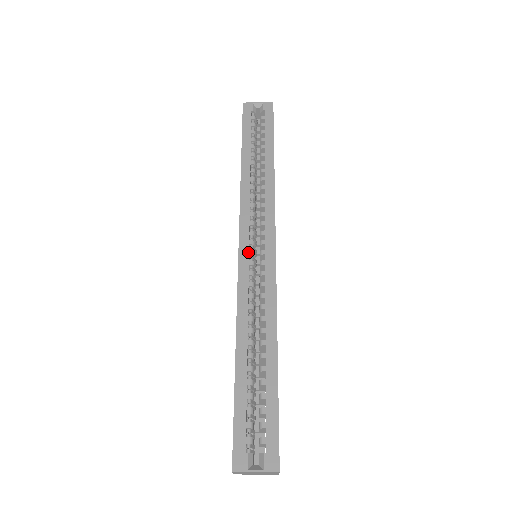
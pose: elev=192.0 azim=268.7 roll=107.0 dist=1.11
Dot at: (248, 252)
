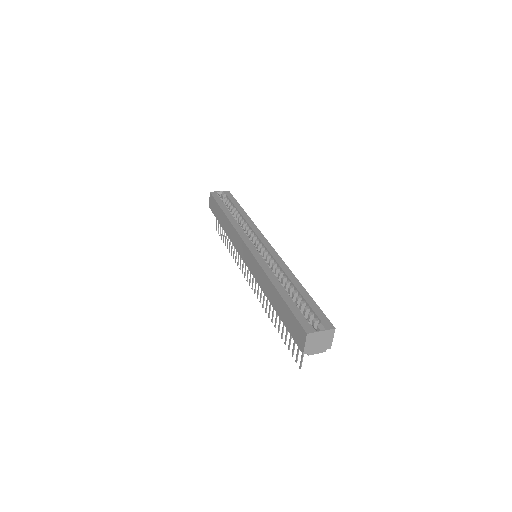
Dot at: (254, 247)
